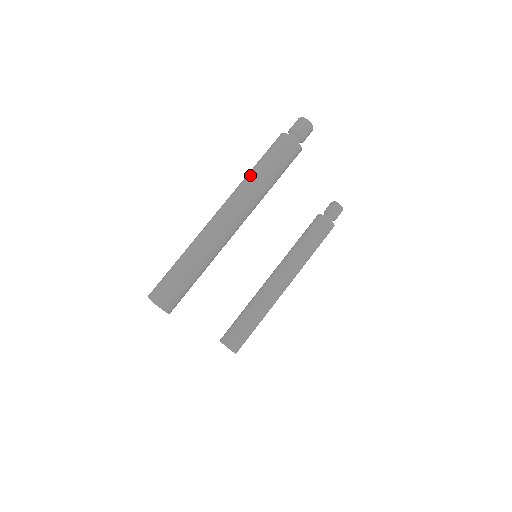
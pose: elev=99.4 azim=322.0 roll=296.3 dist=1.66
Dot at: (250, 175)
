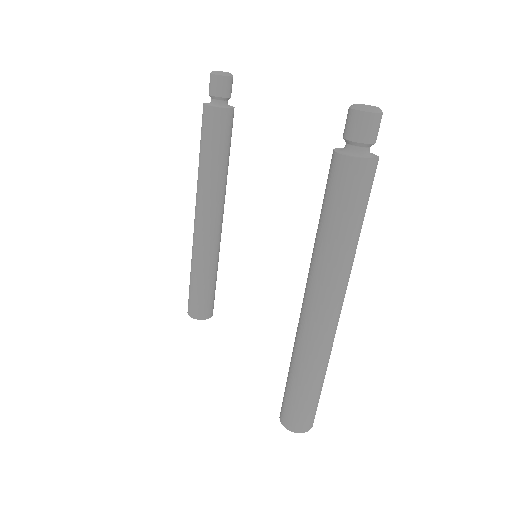
Dot at: (347, 250)
